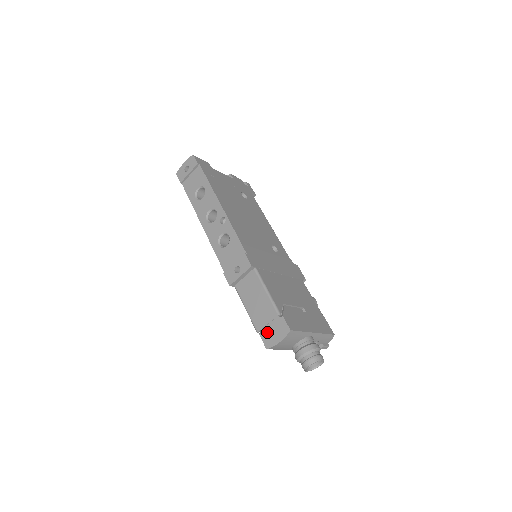
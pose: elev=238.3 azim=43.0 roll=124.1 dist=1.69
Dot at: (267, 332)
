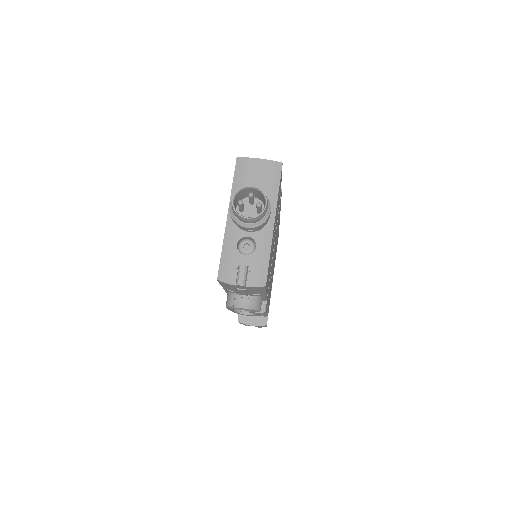
Dot at: occluded
